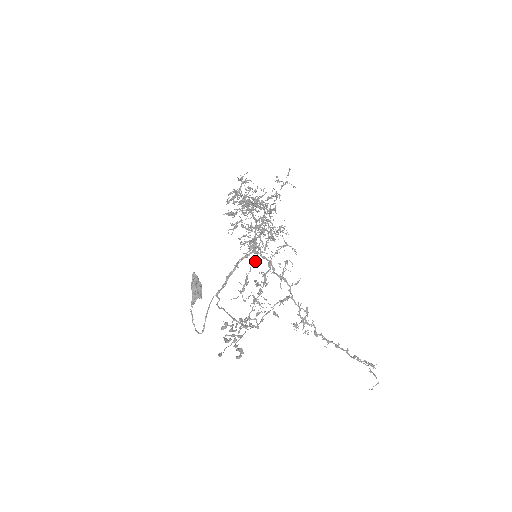
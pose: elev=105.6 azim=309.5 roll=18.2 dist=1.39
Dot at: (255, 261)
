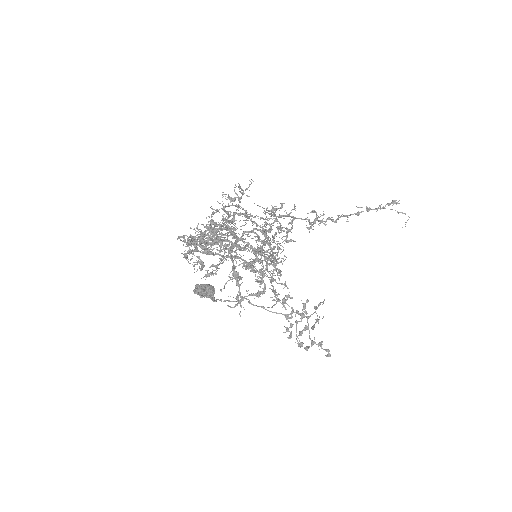
Dot at: (272, 280)
